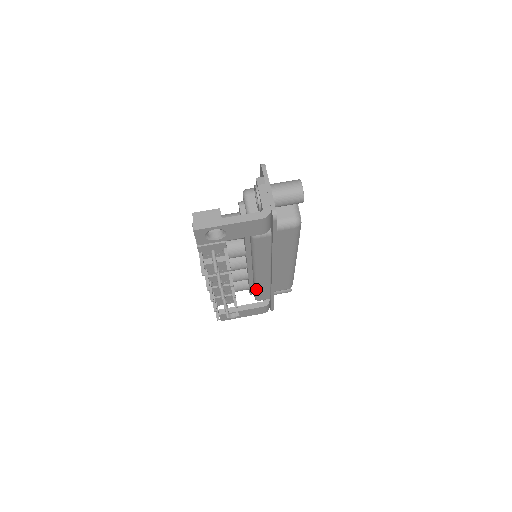
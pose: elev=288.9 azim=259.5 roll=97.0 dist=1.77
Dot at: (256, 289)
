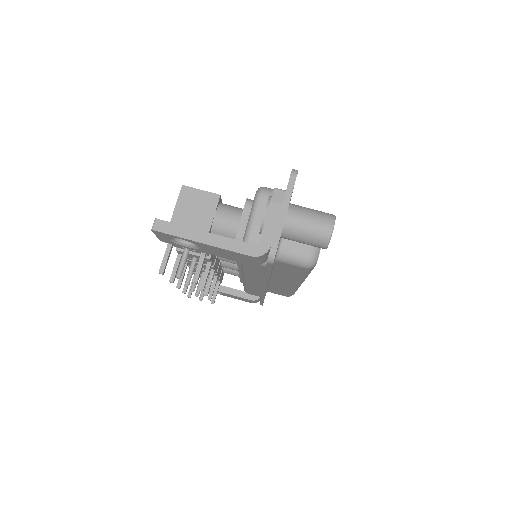
Dot at: (244, 286)
